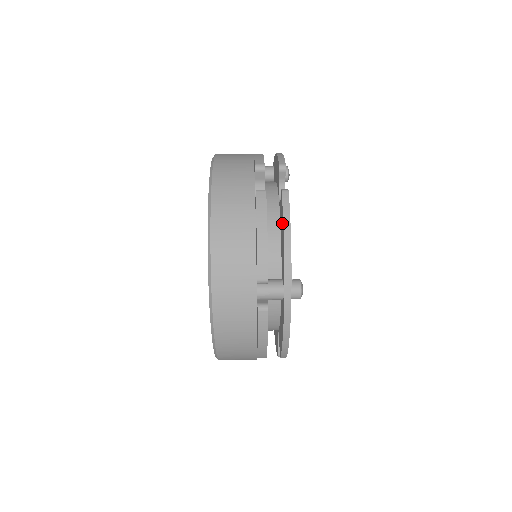
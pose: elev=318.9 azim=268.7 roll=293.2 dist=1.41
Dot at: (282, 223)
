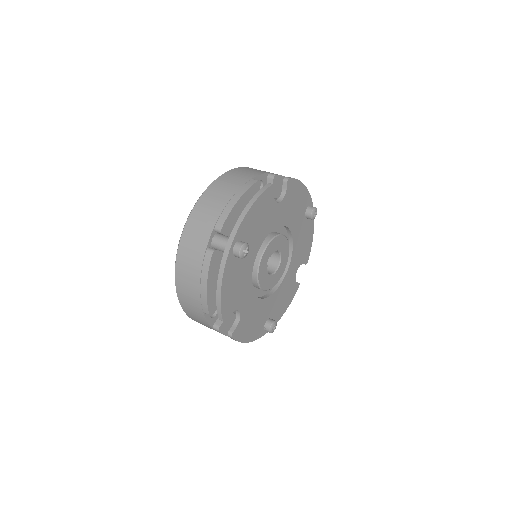
Dot at: occluded
